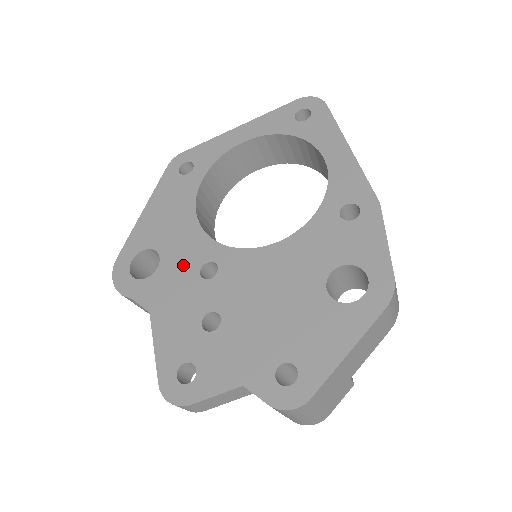
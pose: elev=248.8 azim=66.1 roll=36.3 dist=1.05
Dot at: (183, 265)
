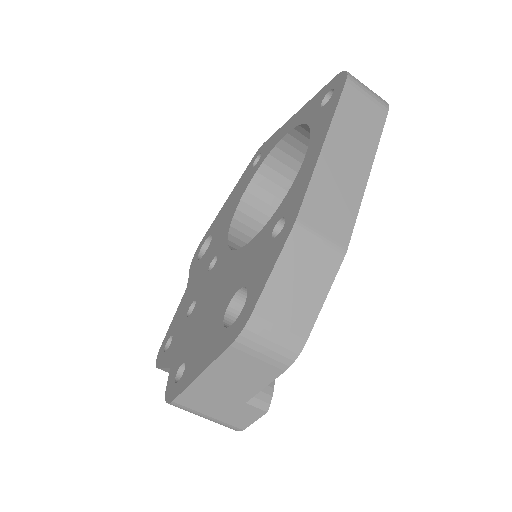
Dot at: (210, 254)
